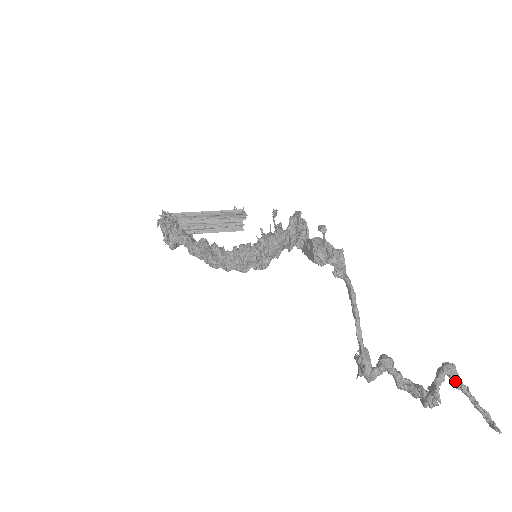
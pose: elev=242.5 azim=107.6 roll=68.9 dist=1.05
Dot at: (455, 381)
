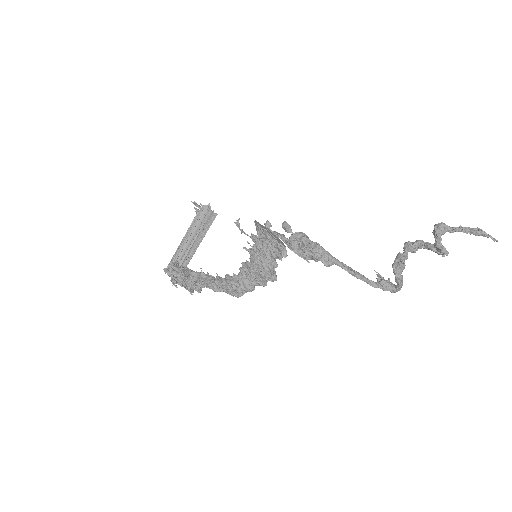
Dot at: (449, 232)
